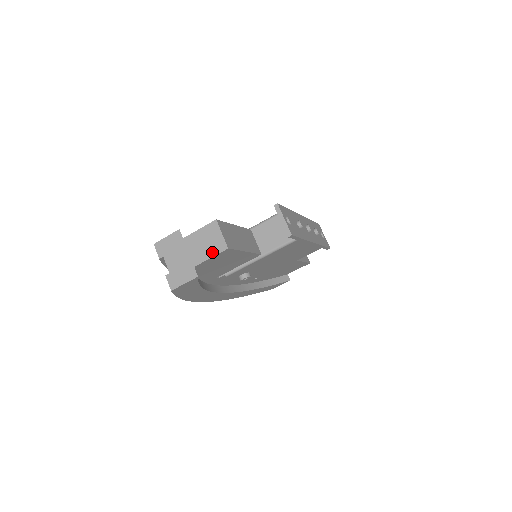
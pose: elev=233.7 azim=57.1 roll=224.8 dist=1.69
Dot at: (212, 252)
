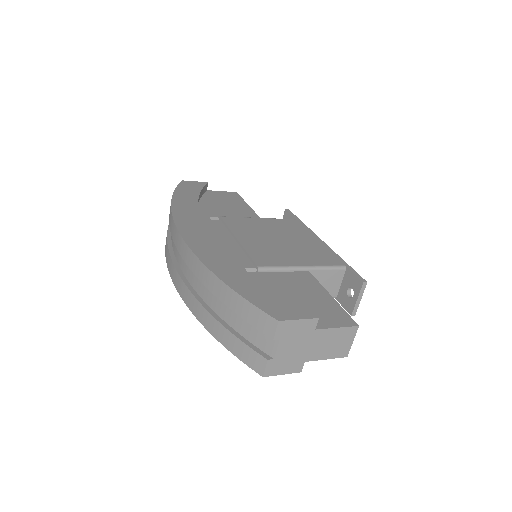
Dot at: (332, 355)
